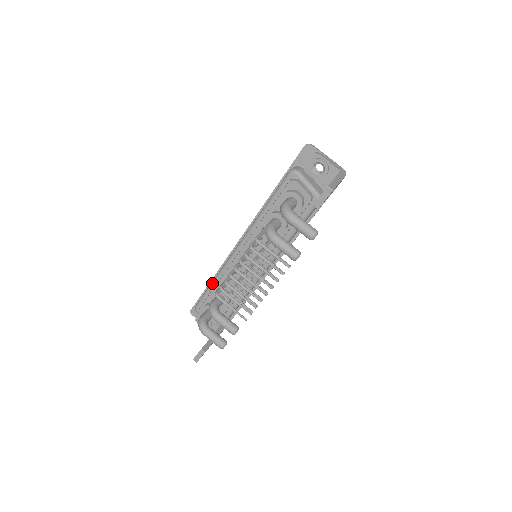
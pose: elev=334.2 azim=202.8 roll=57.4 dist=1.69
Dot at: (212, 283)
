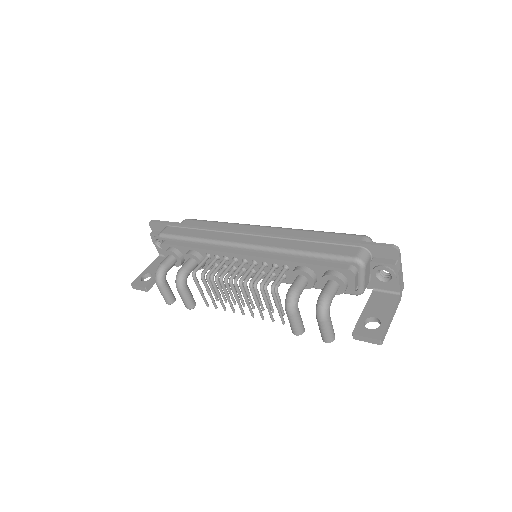
Dot at: (193, 240)
